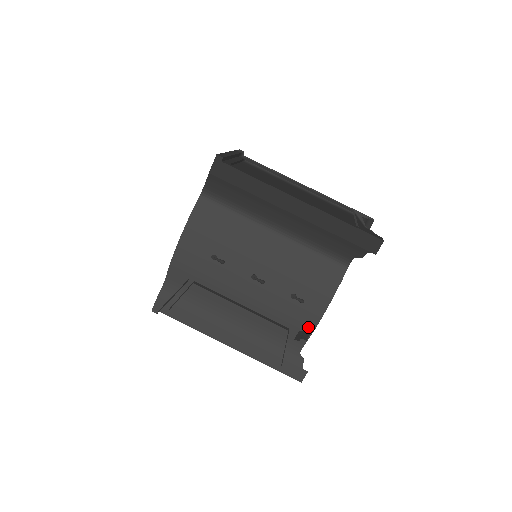
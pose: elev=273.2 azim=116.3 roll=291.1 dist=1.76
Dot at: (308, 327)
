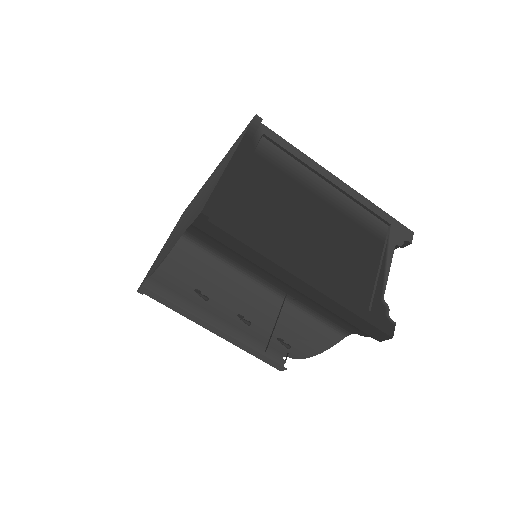
Dot at: (292, 356)
